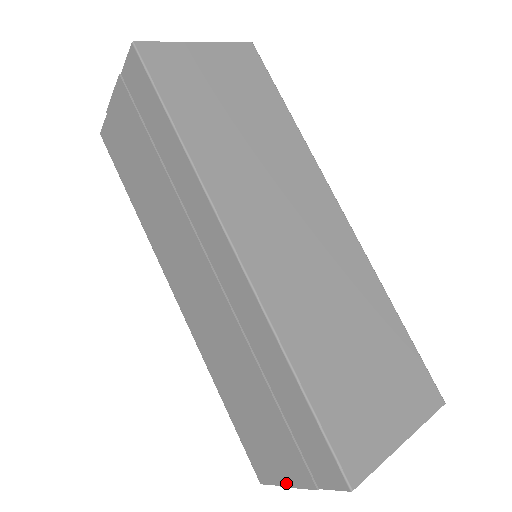
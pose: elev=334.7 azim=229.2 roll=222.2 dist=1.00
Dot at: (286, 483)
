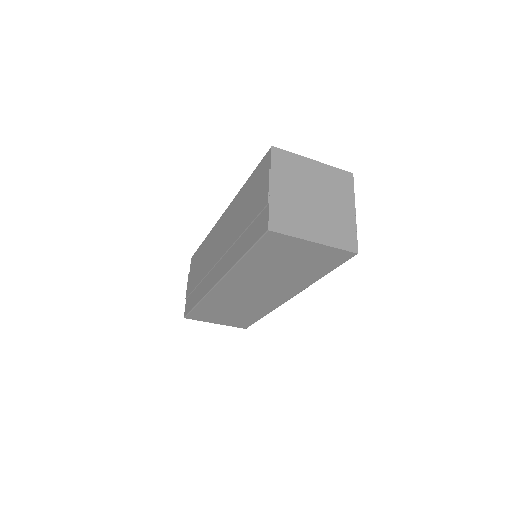
Dot at: (267, 196)
